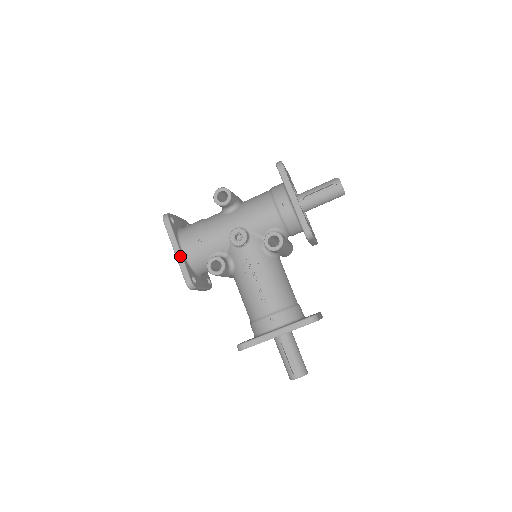
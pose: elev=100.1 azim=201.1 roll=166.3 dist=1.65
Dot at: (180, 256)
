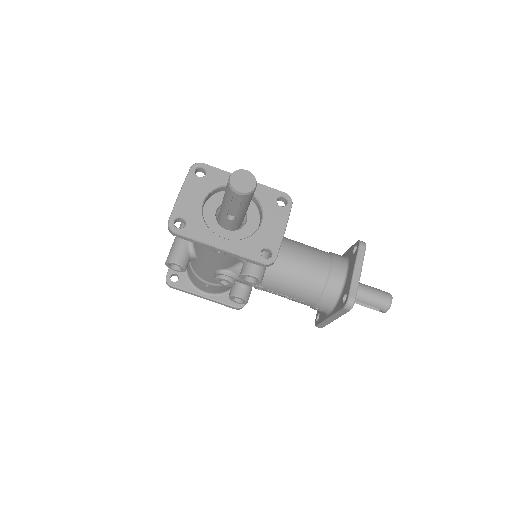
Dot at: (210, 300)
